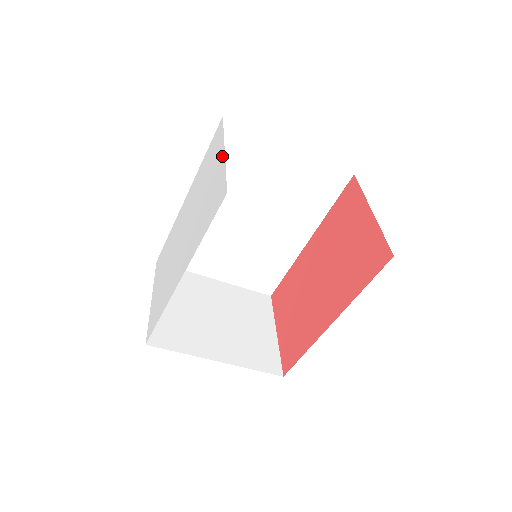
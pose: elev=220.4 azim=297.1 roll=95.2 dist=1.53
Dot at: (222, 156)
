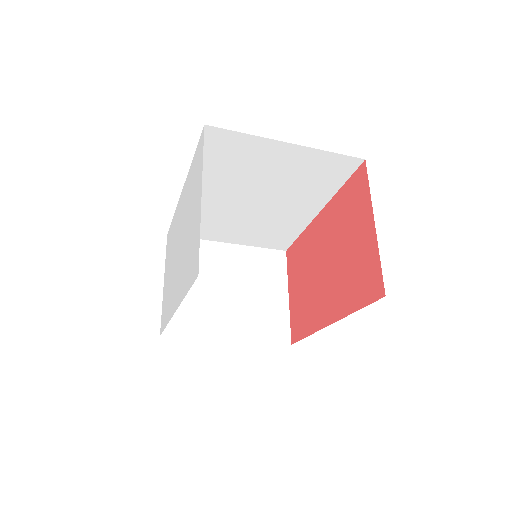
Dot at: (199, 201)
